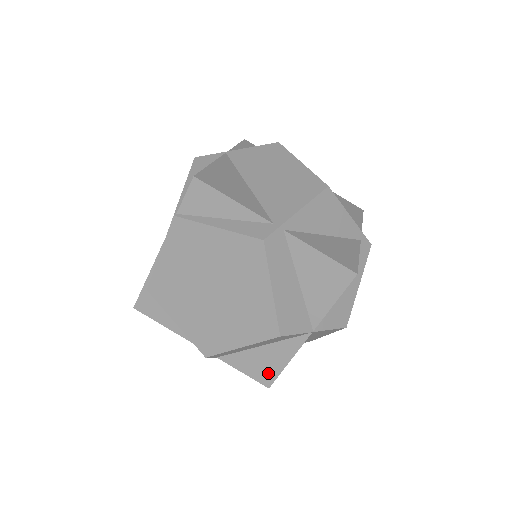
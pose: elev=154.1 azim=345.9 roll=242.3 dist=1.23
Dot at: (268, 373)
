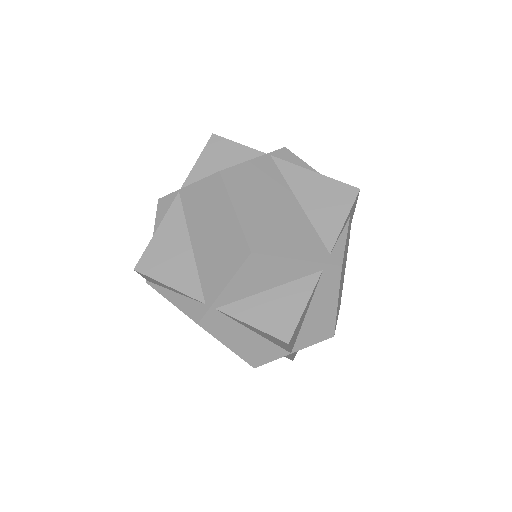
Dot at: (285, 356)
